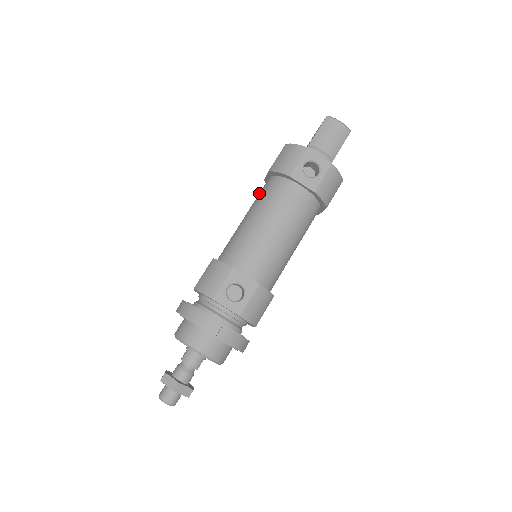
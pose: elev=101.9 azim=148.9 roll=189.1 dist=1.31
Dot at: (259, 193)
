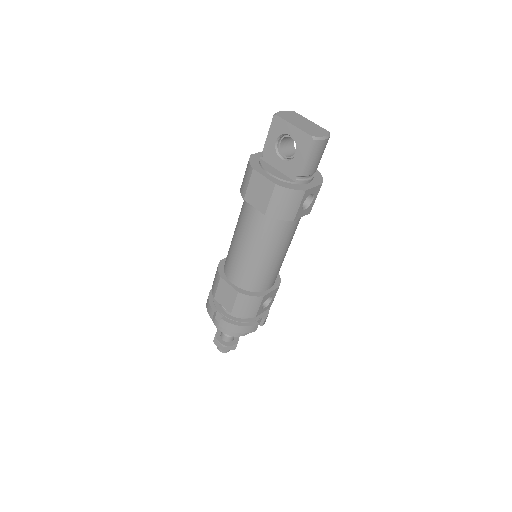
Dot at: (253, 225)
